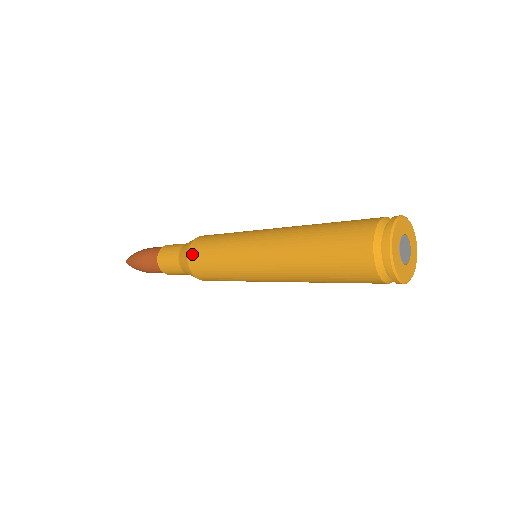
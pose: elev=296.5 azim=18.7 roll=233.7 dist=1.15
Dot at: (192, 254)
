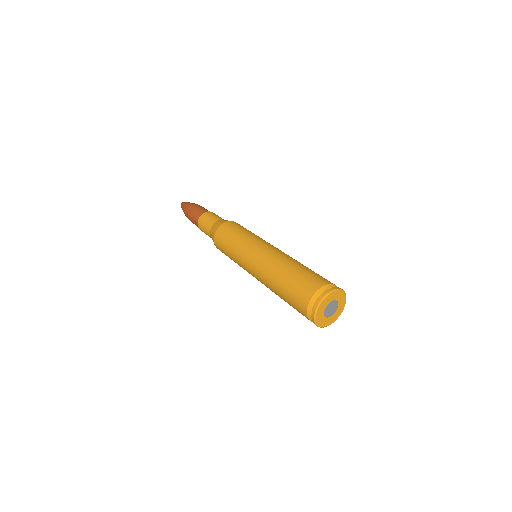
Dot at: (218, 233)
